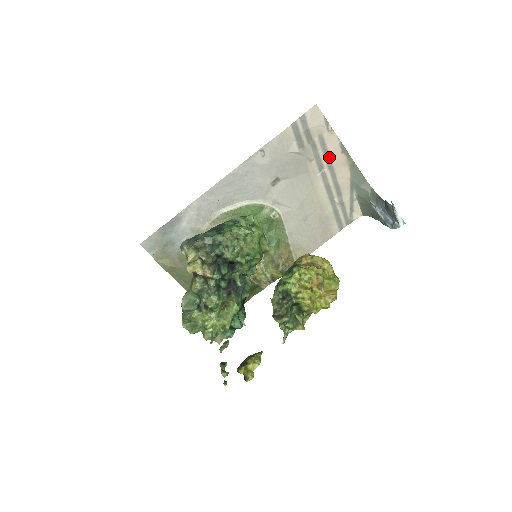
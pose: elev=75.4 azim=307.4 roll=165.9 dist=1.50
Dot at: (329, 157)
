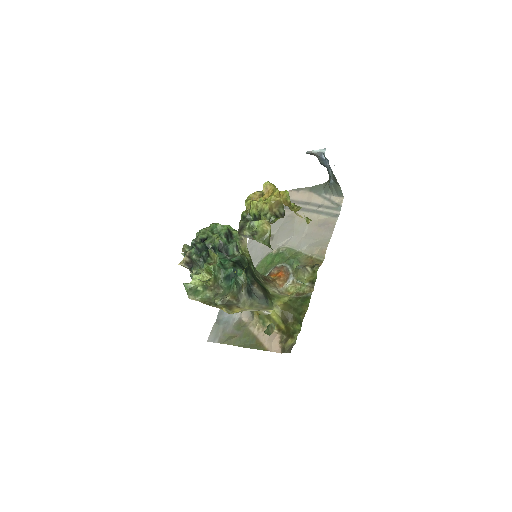
Dot at: (293, 200)
